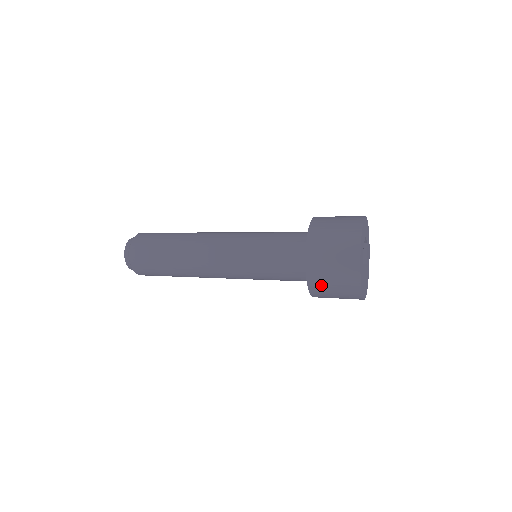
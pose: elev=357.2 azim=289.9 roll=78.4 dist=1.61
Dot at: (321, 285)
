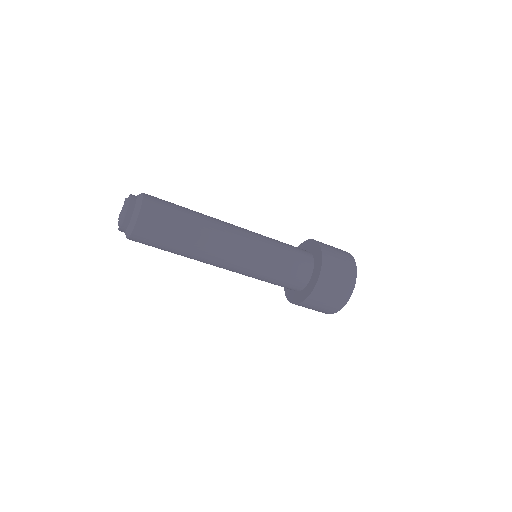
Dot at: (329, 279)
